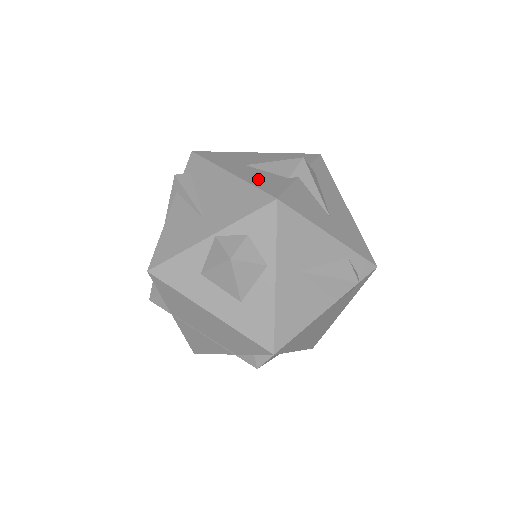
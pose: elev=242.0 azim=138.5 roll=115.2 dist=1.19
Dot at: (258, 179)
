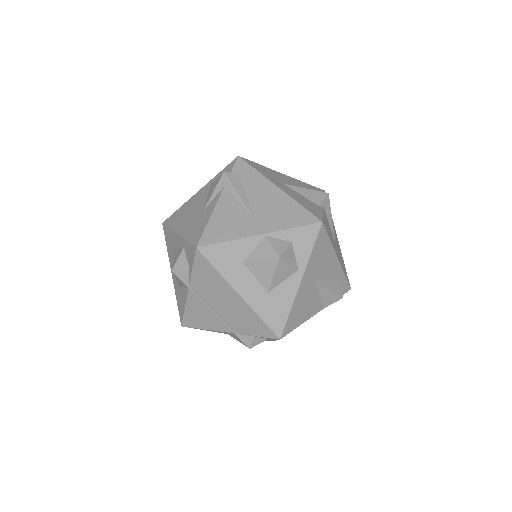
Dot at: (300, 200)
